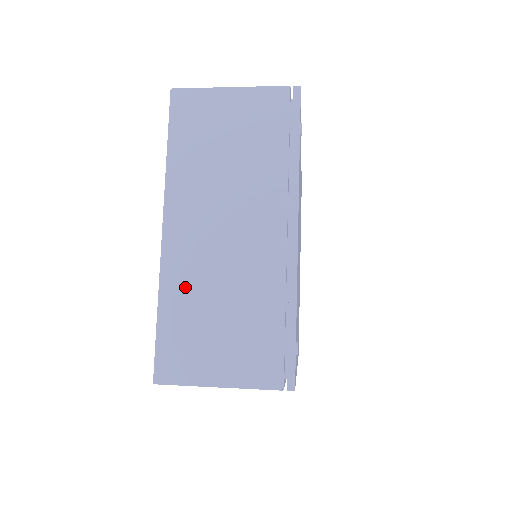
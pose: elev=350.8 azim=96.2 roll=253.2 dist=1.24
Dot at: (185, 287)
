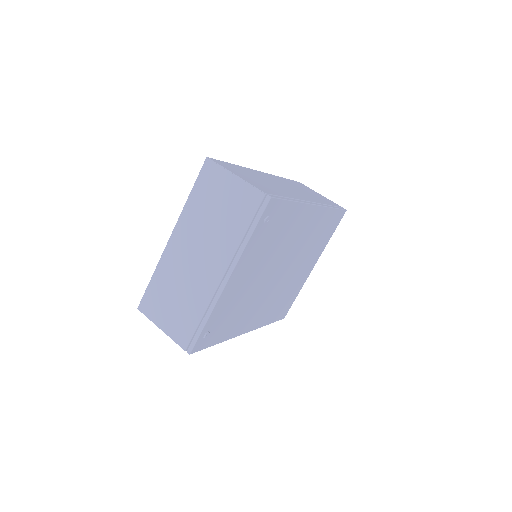
Dot at: (167, 273)
